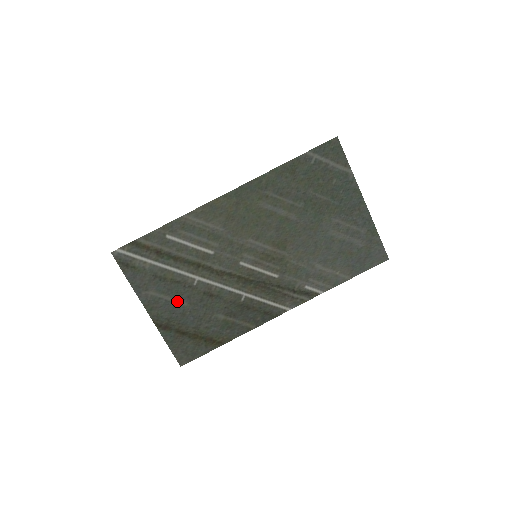
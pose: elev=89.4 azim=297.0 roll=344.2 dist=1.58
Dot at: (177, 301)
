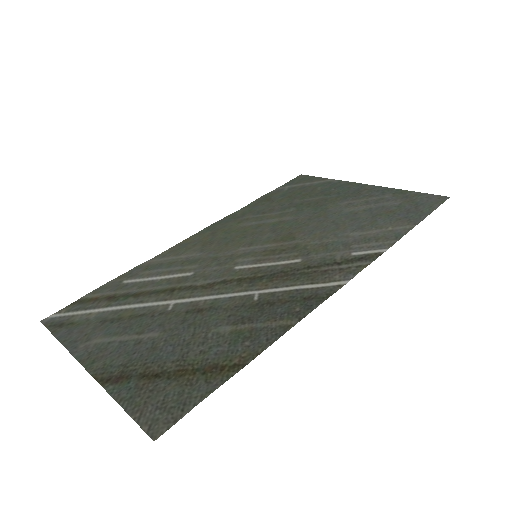
Dot at: (141, 337)
